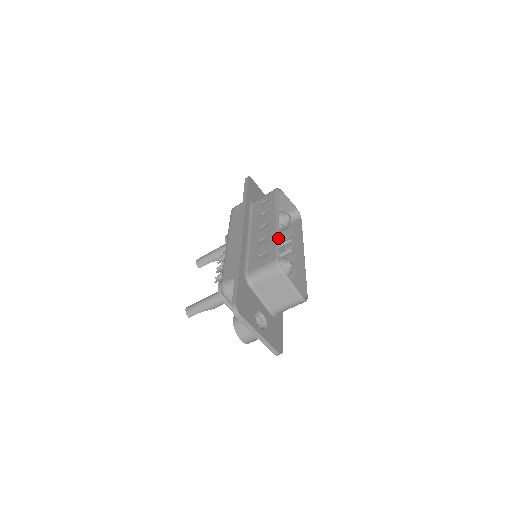
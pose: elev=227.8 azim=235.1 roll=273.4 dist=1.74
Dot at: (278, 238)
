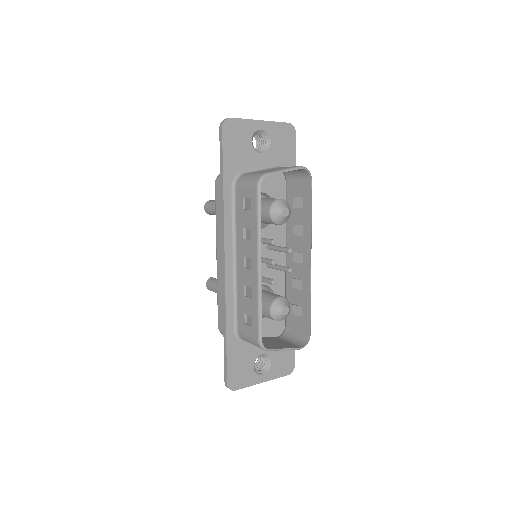
Dot at: (260, 303)
